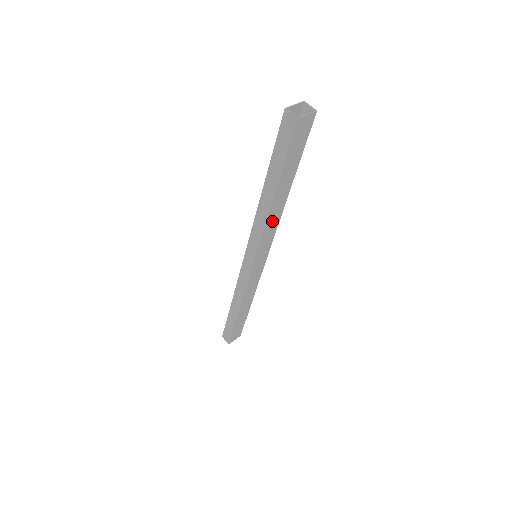
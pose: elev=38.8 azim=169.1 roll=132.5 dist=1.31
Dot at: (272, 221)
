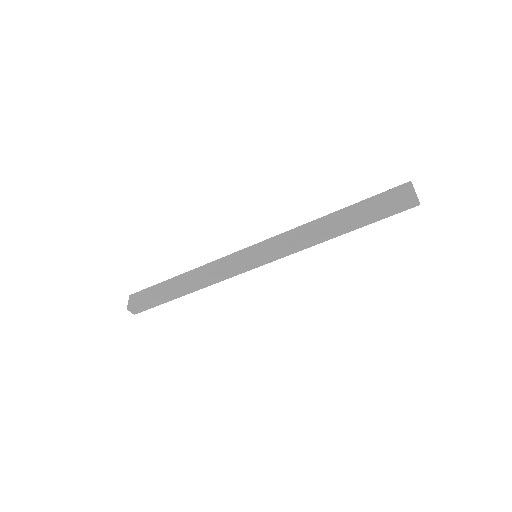
Dot at: occluded
